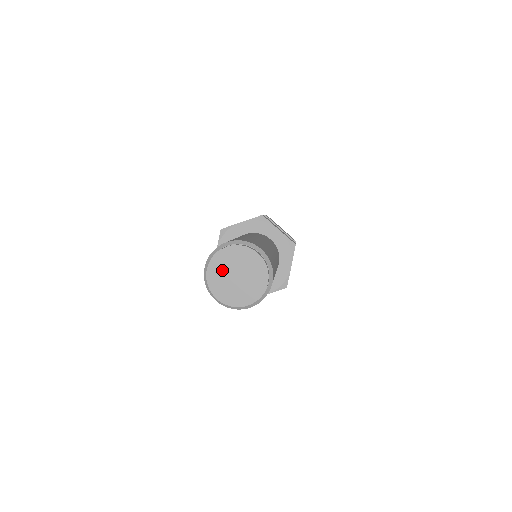
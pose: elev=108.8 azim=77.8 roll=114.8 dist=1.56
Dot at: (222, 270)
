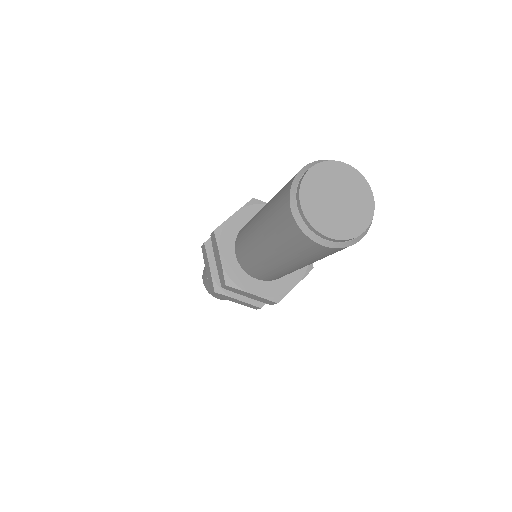
Dot at: (318, 198)
